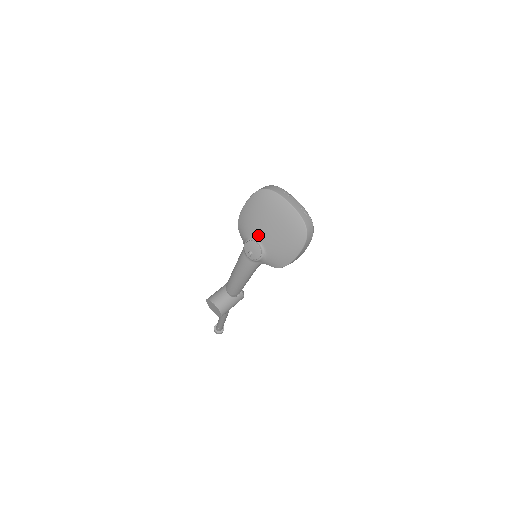
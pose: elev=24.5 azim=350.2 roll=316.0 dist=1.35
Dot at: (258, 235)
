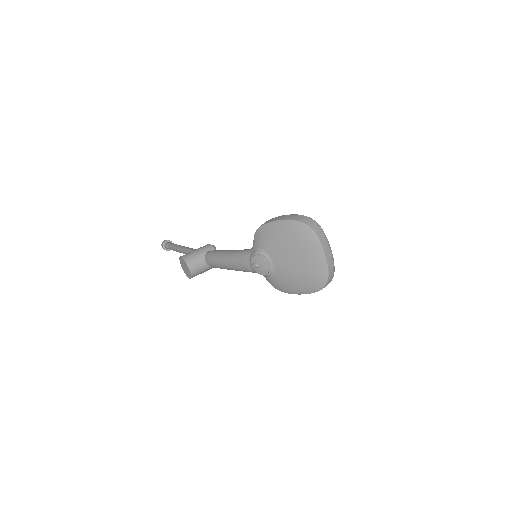
Dot at: (274, 257)
